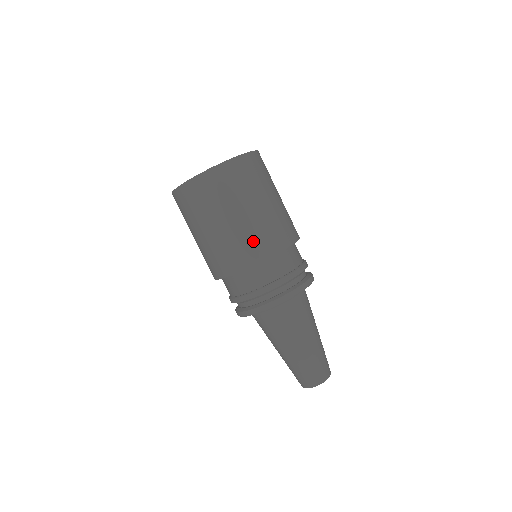
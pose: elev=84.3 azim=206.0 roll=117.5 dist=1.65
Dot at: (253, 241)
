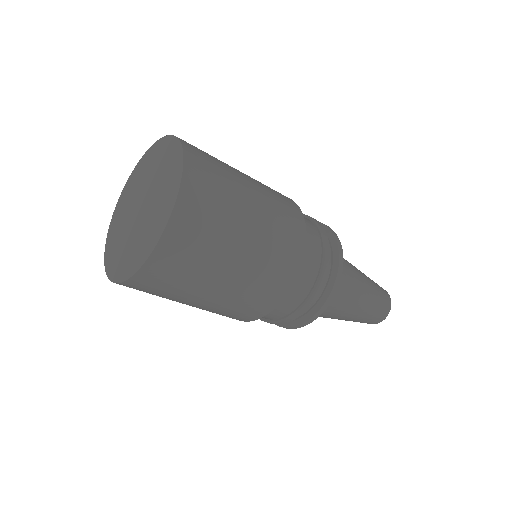
Dot at: (250, 301)
